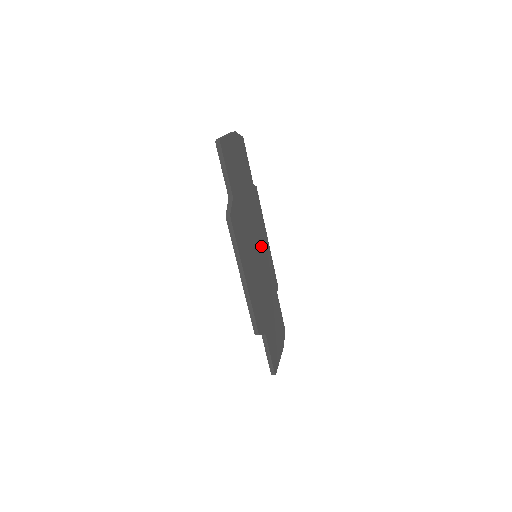
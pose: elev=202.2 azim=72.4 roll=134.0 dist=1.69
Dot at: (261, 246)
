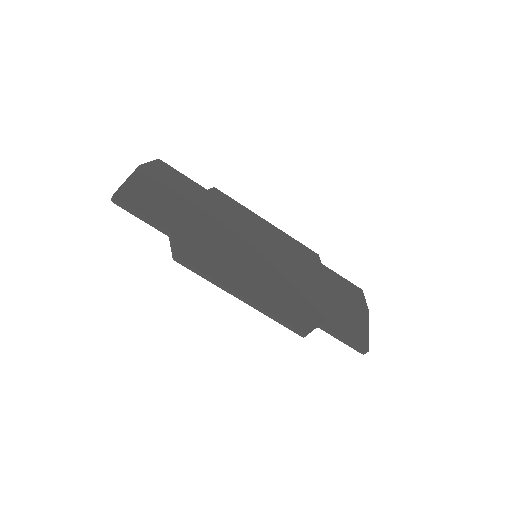
Dot at: (259, 240)
